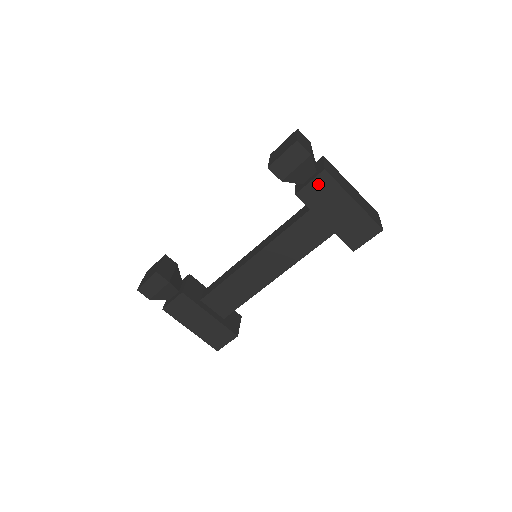
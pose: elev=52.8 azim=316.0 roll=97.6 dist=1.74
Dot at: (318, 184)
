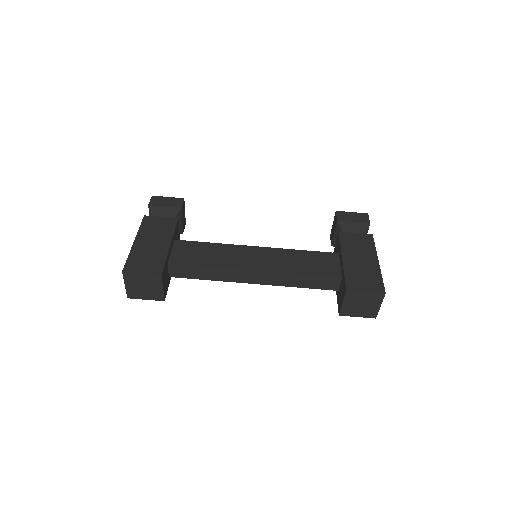
Dot at: (360, 237)
